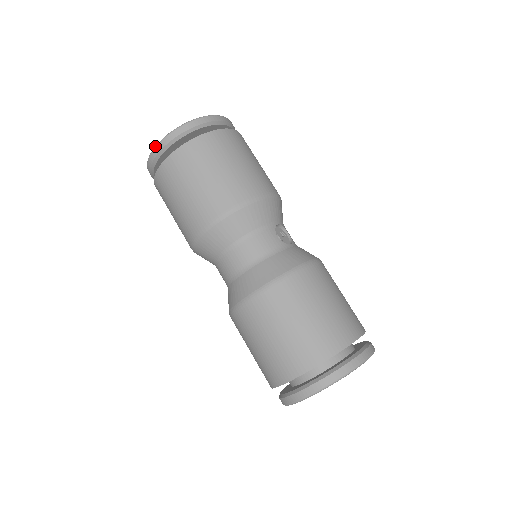
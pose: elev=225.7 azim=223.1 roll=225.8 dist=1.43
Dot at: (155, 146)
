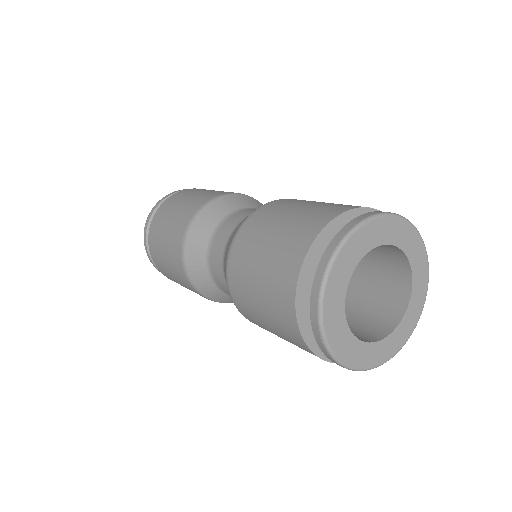
Dot at: (147, 218)
